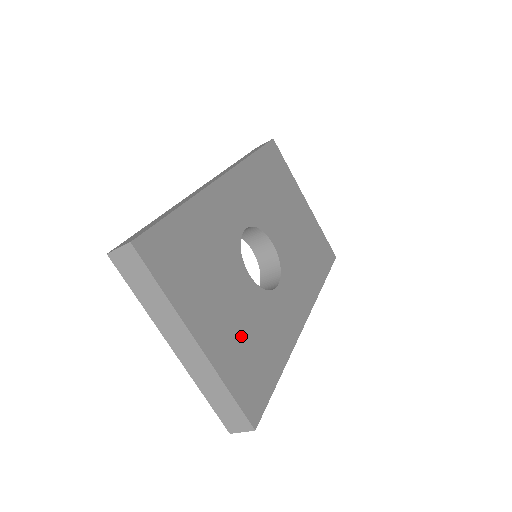
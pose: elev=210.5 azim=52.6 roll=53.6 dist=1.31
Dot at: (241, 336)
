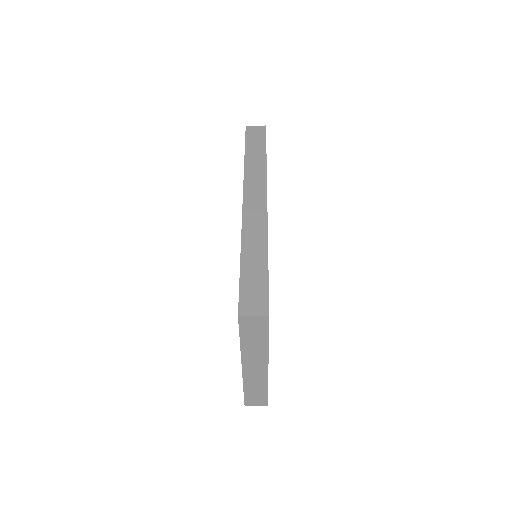
Dot at: occluded
